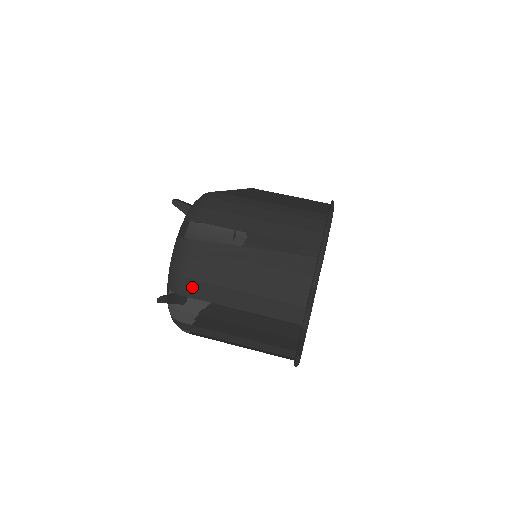
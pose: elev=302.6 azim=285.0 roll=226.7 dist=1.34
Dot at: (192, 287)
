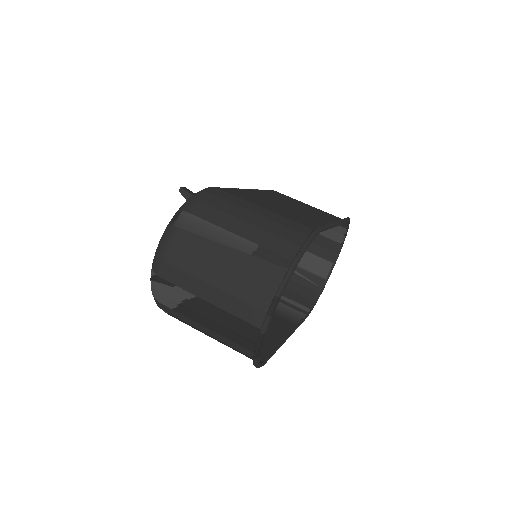
Dot at: (170, 272)
